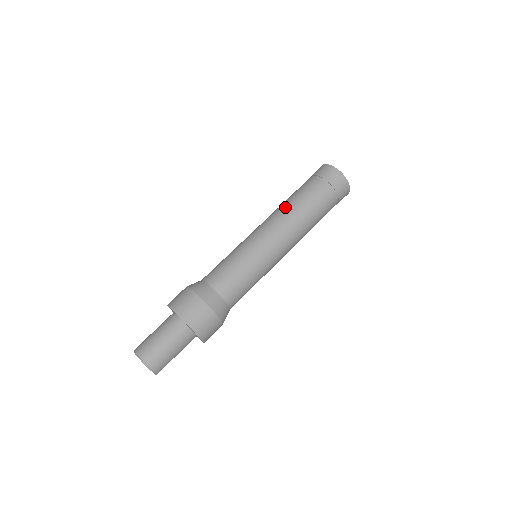
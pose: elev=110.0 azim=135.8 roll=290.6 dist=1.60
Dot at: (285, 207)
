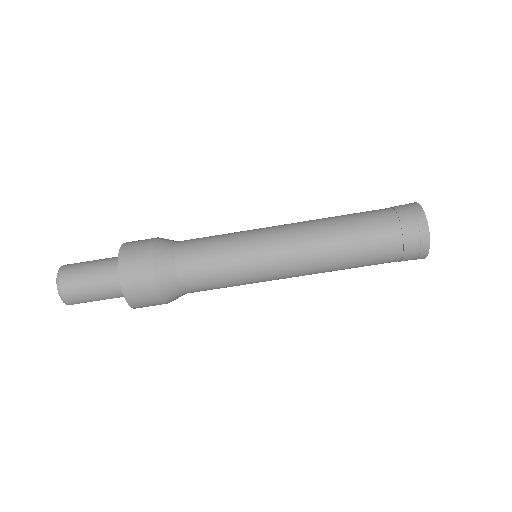
Dot at: (326, 223)
